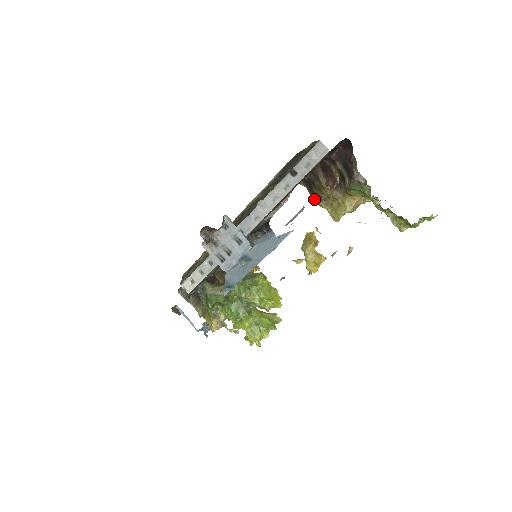
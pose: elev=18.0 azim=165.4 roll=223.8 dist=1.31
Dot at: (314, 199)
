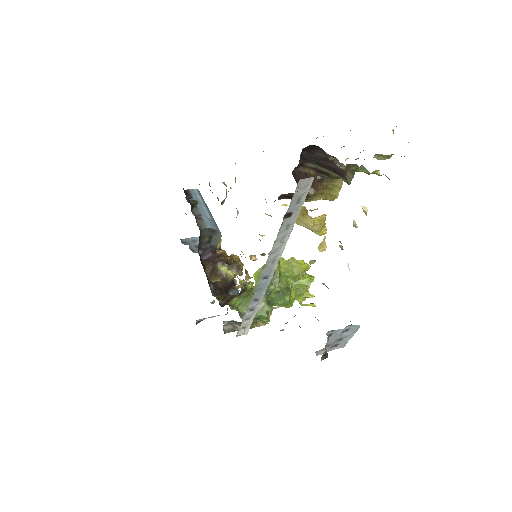
Dot at: occluded
